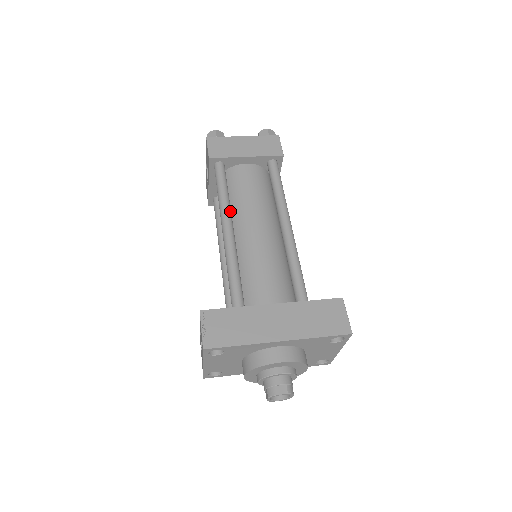
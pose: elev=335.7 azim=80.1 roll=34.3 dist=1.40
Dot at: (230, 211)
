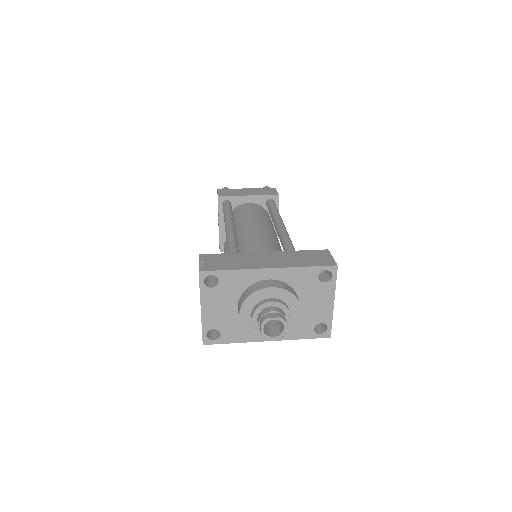
Dot at: (233, 220)
